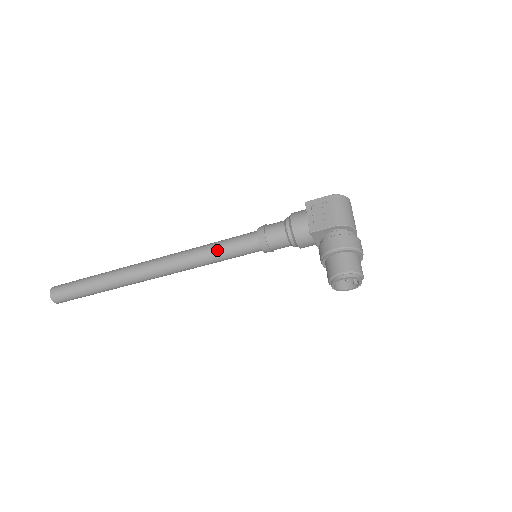
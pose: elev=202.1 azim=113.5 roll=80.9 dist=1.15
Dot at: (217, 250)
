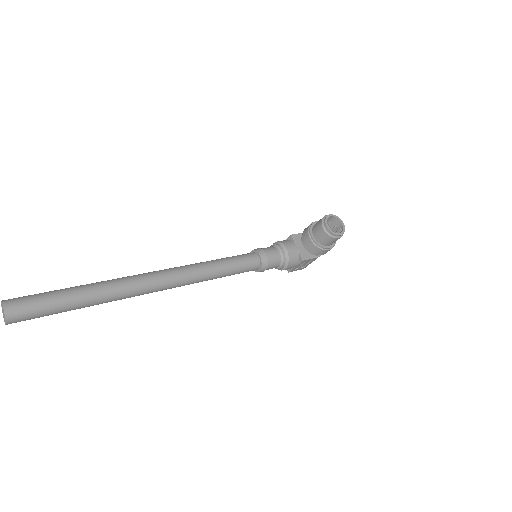
Dot at: (220, 259)
